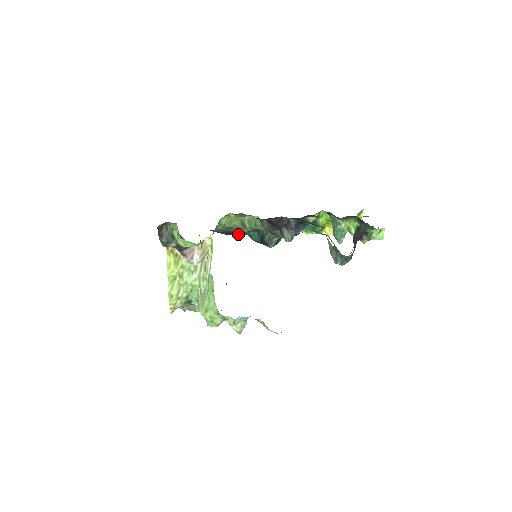
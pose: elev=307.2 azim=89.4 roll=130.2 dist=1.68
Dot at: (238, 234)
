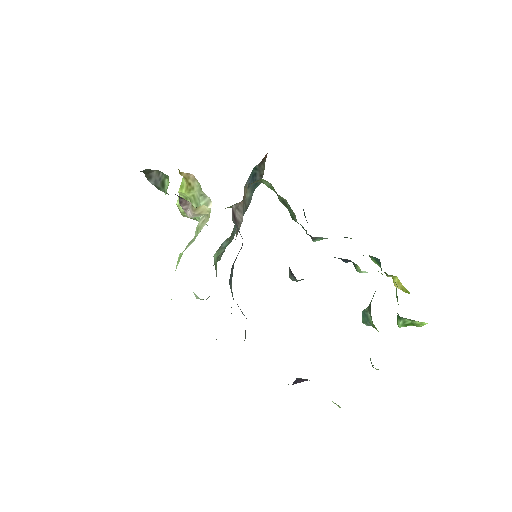
Dot at: occluded
